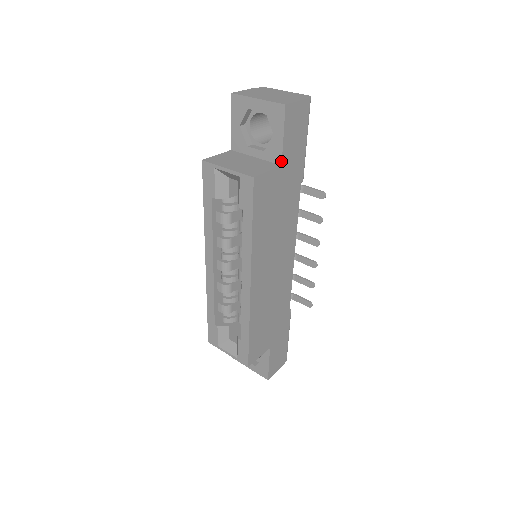
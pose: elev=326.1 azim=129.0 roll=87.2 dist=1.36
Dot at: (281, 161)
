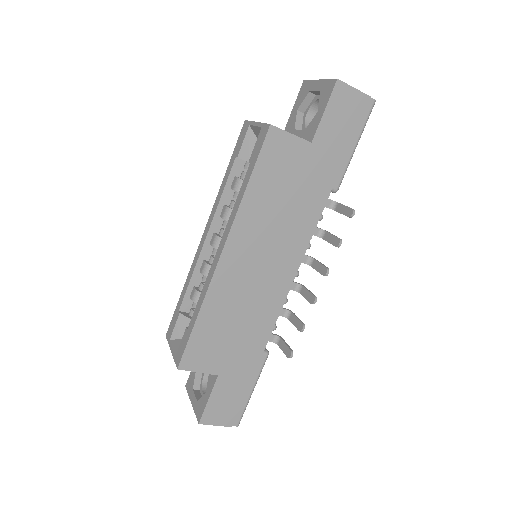
Dot at: (313, 138)
